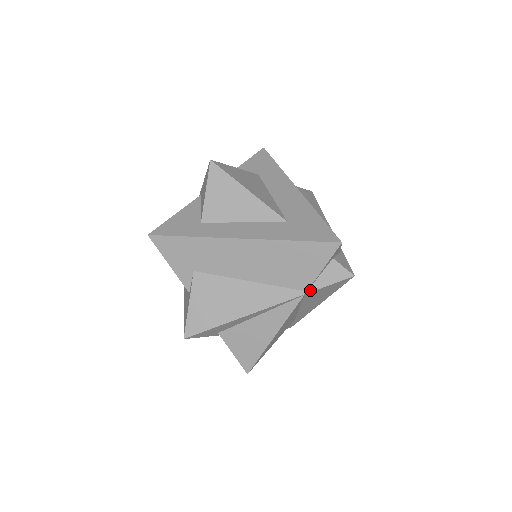
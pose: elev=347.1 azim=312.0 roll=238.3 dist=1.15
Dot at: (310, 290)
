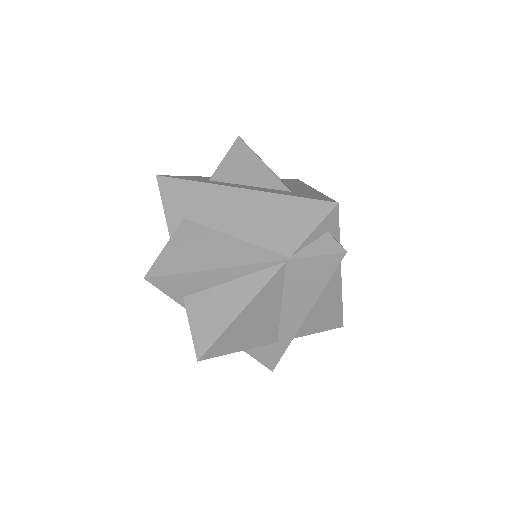
Dot at: (293, 257)
